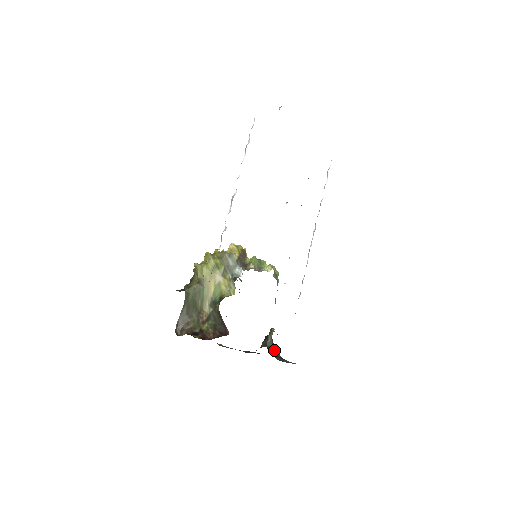
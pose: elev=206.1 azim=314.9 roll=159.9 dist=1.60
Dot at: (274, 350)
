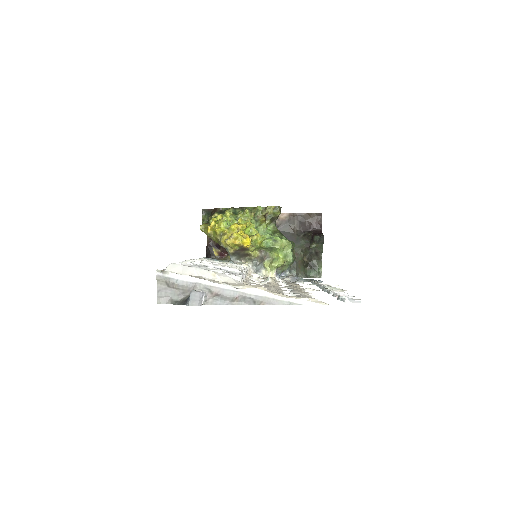
Dot at: (318, 247)
